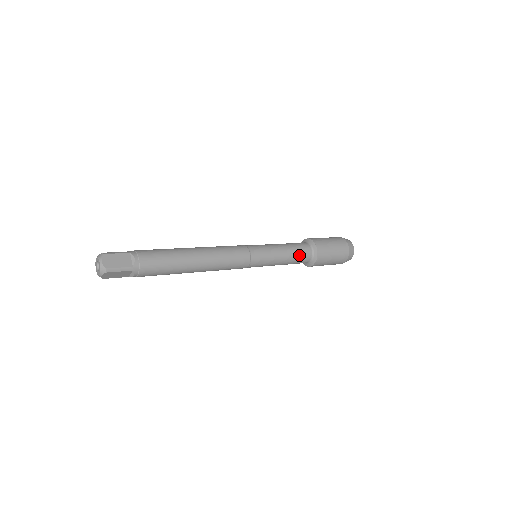
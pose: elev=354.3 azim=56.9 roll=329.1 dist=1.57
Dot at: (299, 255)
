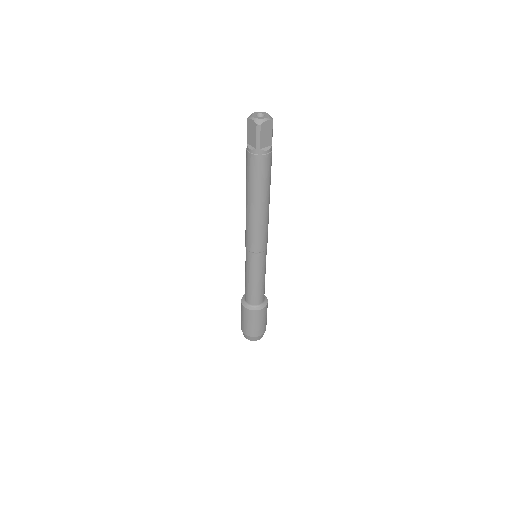
Dot at: (264, 287)
